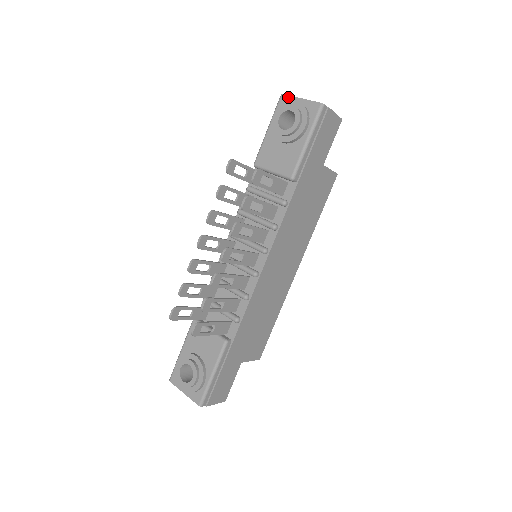
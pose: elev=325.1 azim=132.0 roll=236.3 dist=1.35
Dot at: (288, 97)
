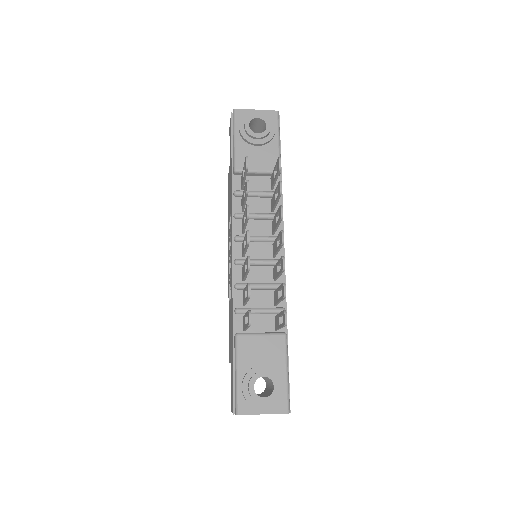
Dot at: (243, 110)
